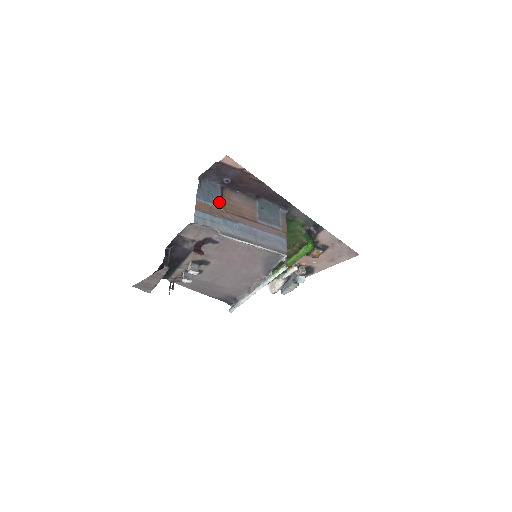
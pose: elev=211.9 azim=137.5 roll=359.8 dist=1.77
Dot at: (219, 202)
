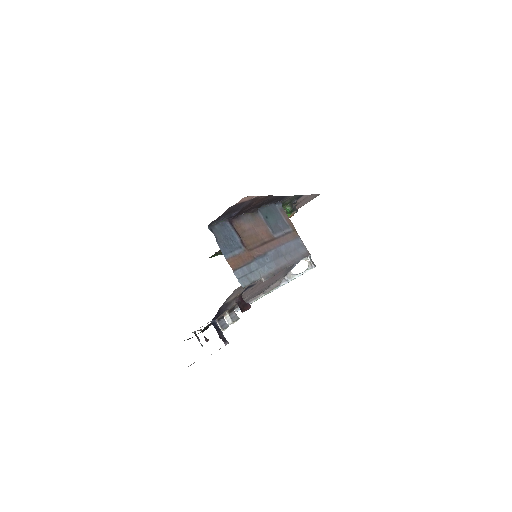
Dot at: (240, 243)
